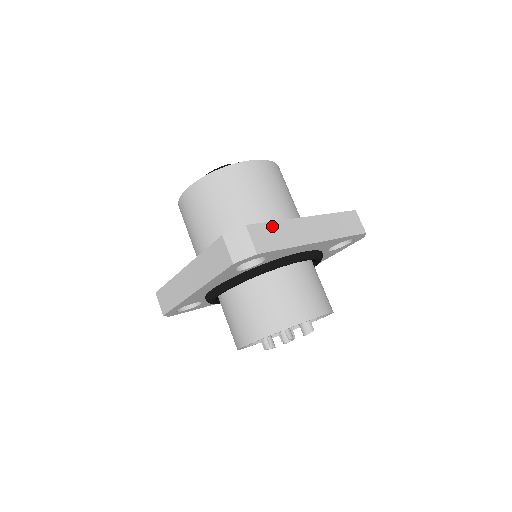
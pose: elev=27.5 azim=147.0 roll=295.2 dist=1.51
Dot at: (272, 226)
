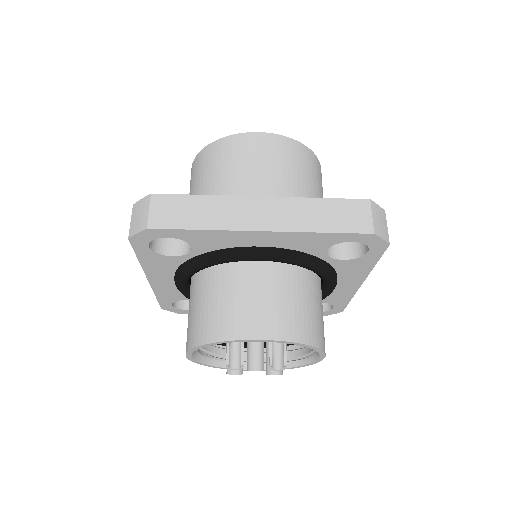
Dot at: occluded
